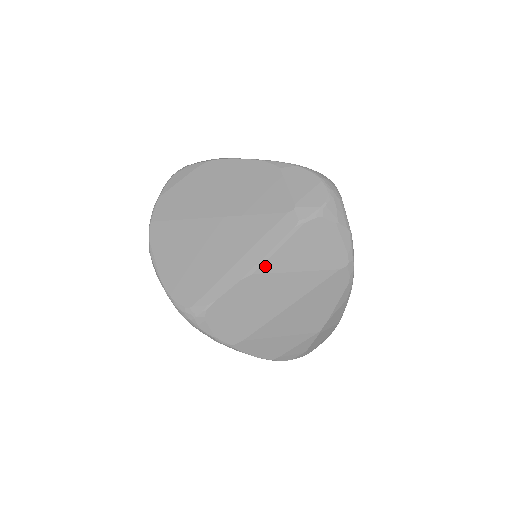
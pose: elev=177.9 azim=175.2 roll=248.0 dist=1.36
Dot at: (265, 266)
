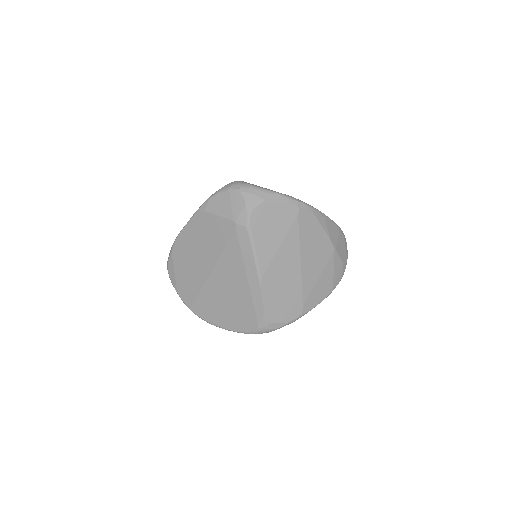
Dot at: (262, 266)
